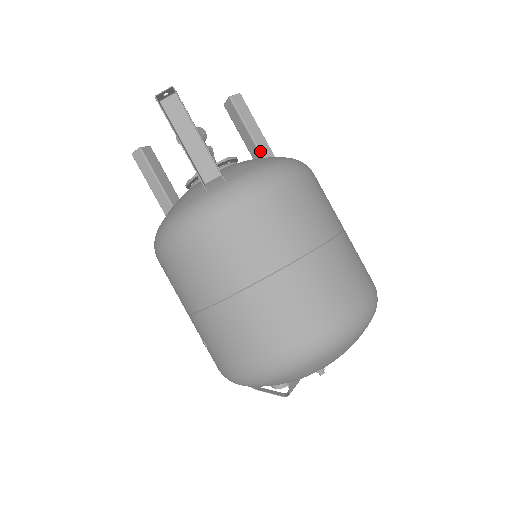
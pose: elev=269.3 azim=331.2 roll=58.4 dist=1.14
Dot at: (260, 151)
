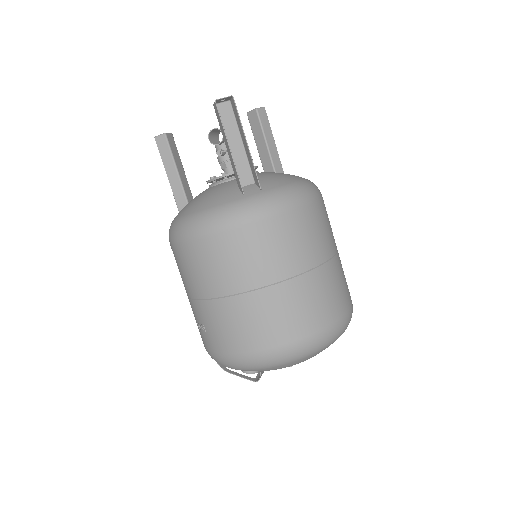
Dot at: (273, 163)
